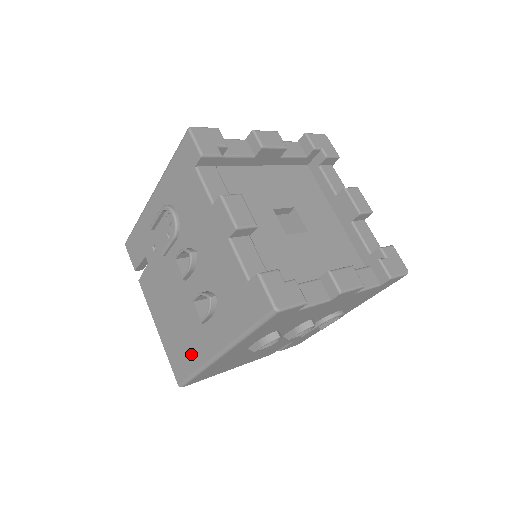
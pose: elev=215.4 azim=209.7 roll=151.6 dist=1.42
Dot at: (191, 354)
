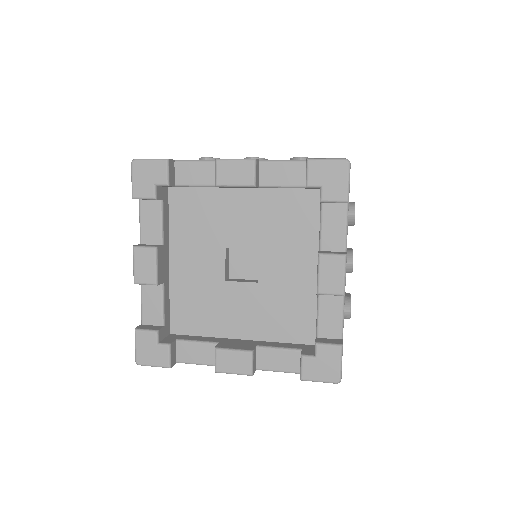
Dot at: occluded
